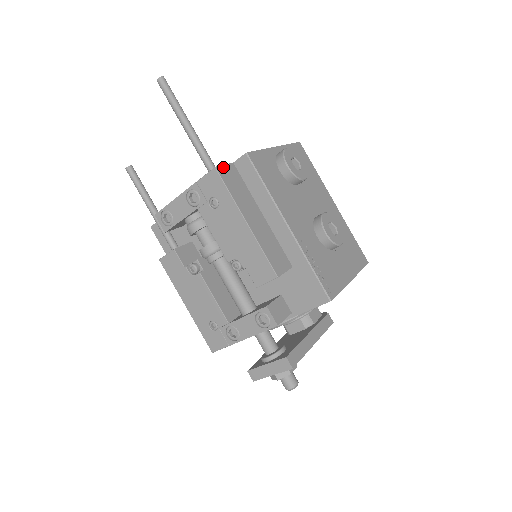
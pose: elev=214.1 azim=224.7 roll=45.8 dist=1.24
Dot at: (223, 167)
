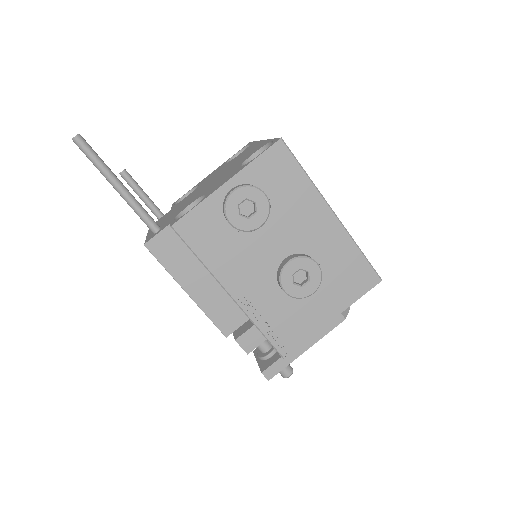
Dot at: (155, 238)
